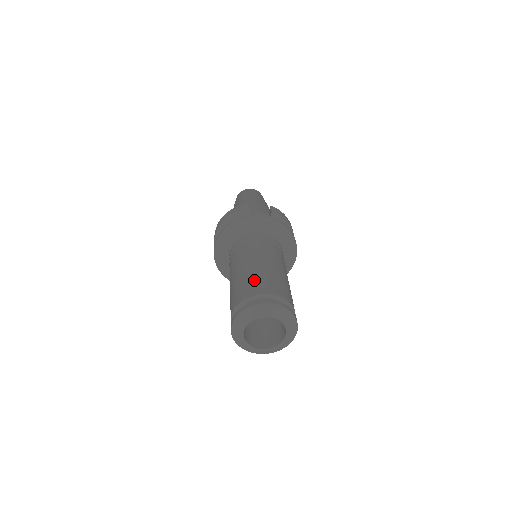
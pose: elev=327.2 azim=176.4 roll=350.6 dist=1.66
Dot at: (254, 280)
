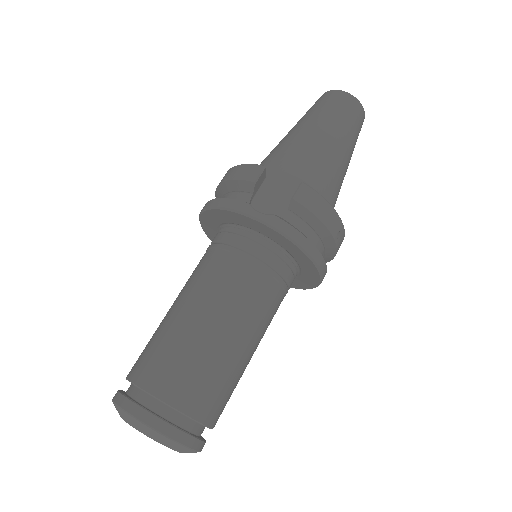
Dot at: (161, 352)
